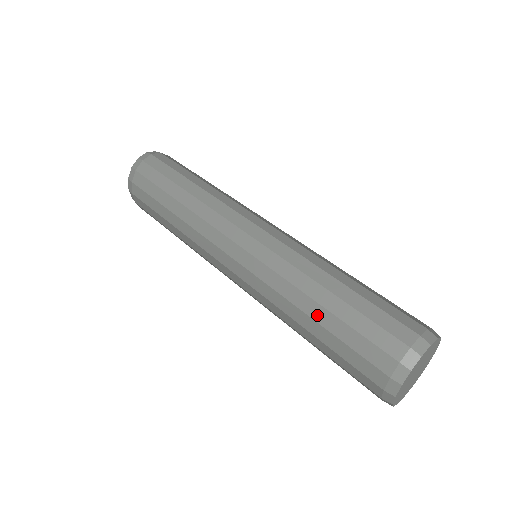
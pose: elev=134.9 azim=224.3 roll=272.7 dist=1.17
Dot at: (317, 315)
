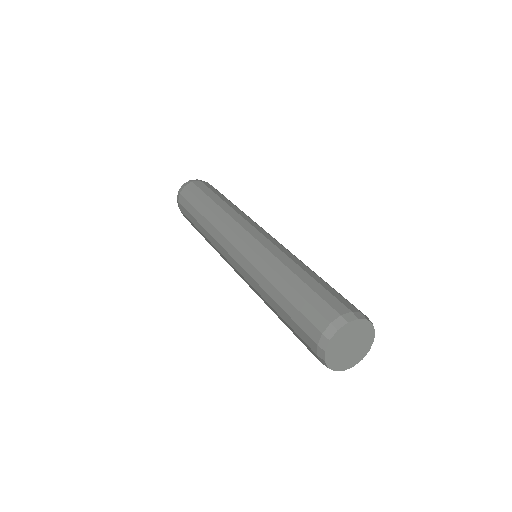
Dot at: (276, 308)
